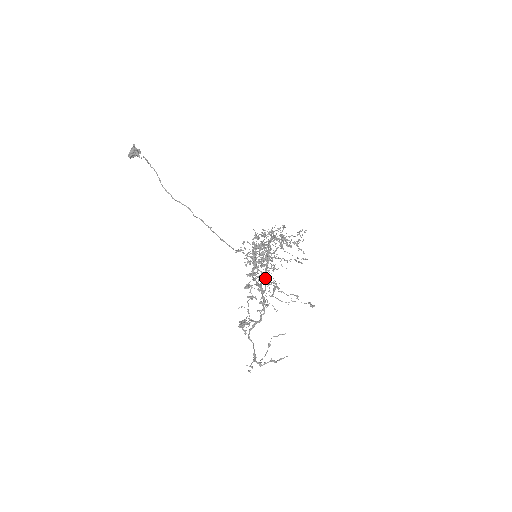
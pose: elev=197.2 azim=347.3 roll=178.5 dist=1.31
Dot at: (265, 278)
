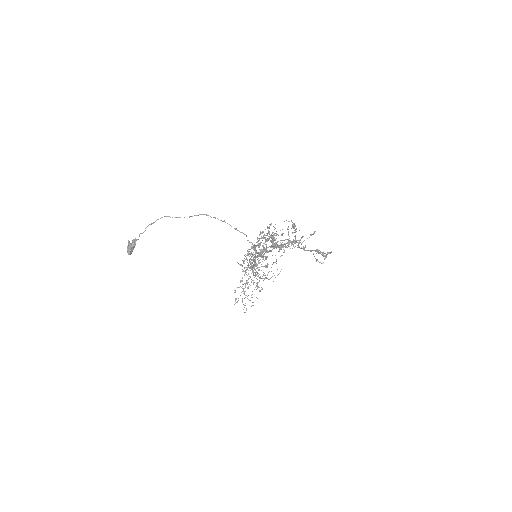
Dot at: occluded
